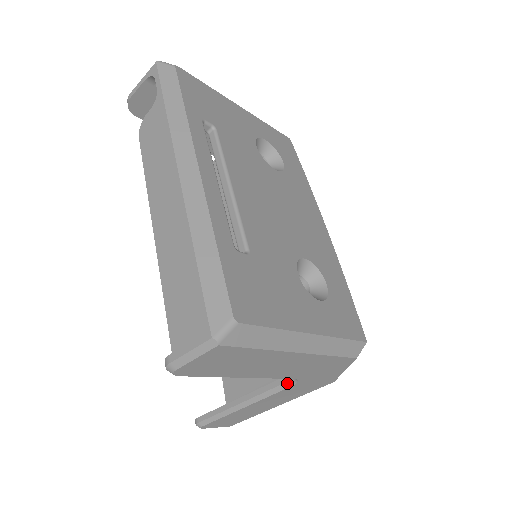
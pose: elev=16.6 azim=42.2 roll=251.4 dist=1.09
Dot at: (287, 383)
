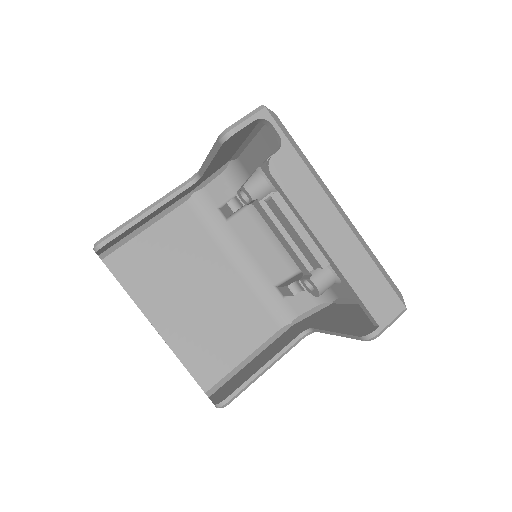
Dot at: (301, 338)
